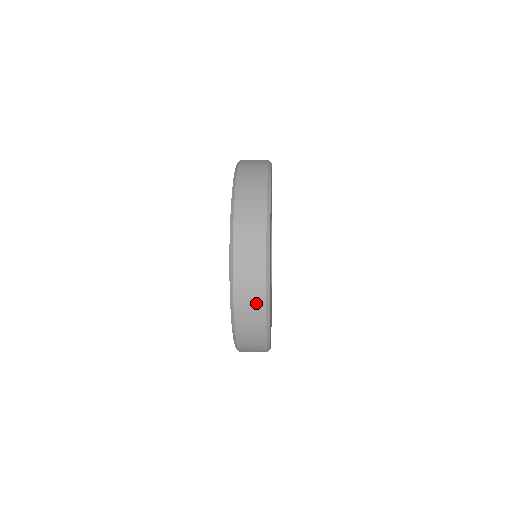
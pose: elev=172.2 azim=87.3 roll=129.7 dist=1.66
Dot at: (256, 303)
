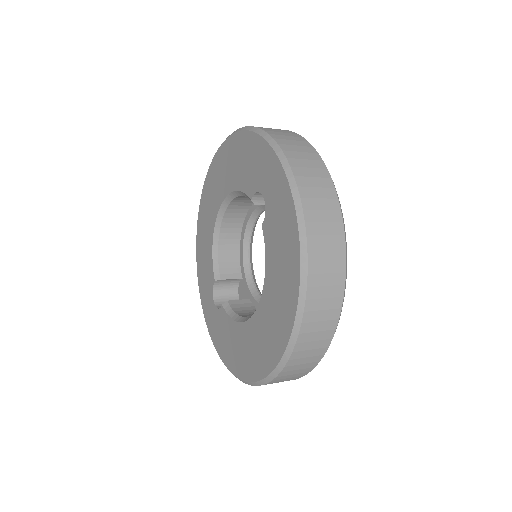
Dot at: (326, 328)
